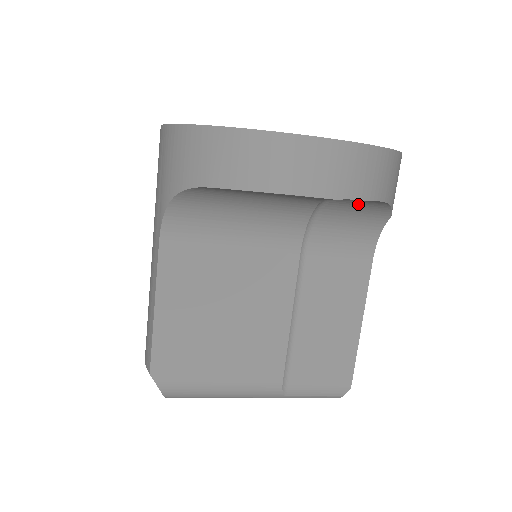
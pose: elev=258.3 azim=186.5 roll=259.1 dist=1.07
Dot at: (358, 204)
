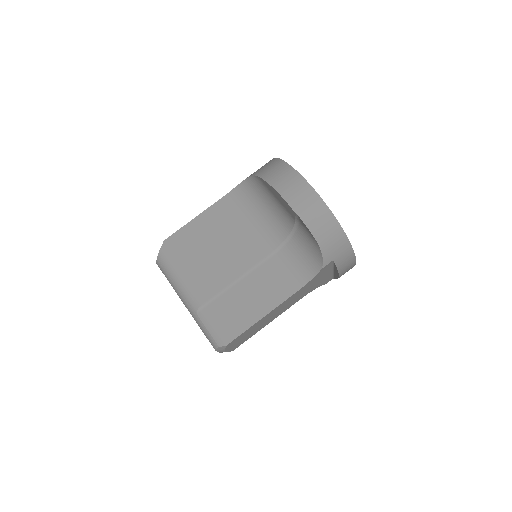
Dot at: (310, 242)
